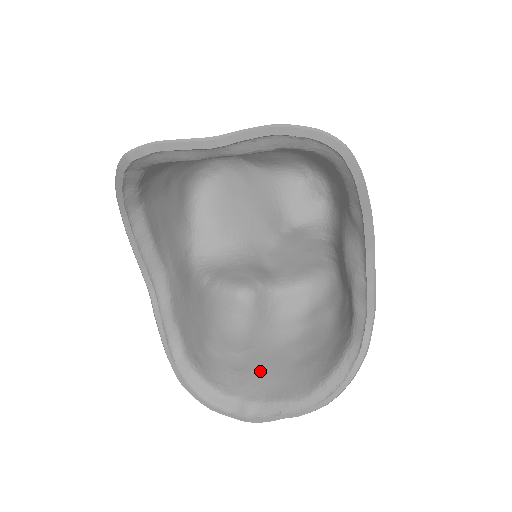
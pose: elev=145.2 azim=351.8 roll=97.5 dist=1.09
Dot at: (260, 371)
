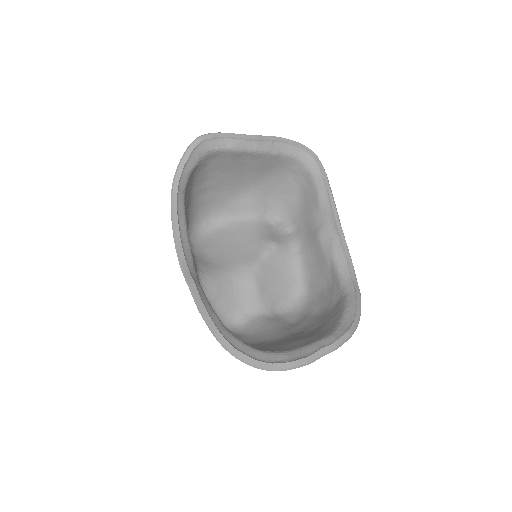
Dot at: (280, 344)
